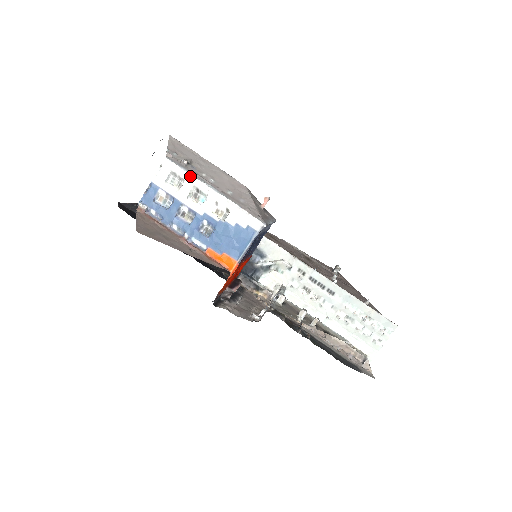
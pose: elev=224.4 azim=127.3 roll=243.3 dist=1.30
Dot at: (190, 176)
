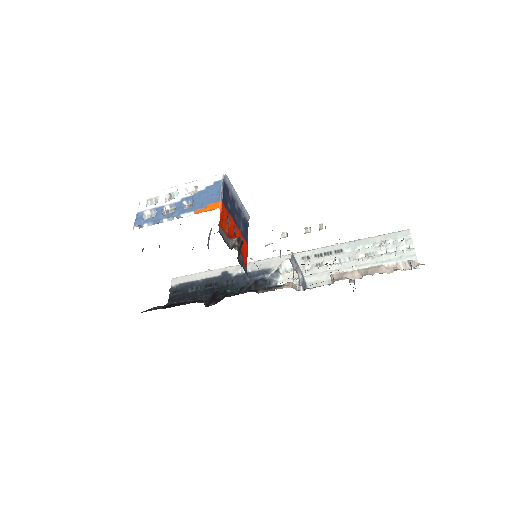
Dot at: (161, 191)
